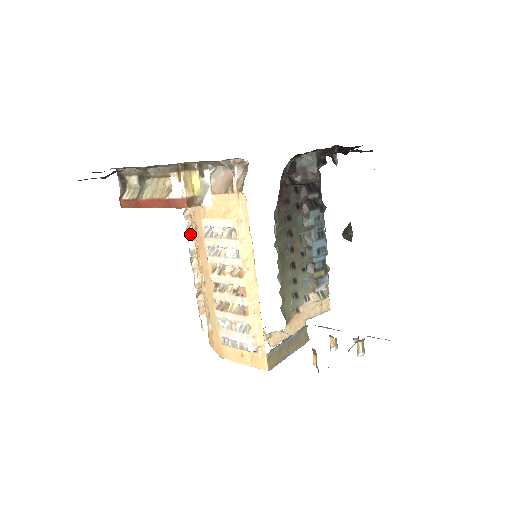
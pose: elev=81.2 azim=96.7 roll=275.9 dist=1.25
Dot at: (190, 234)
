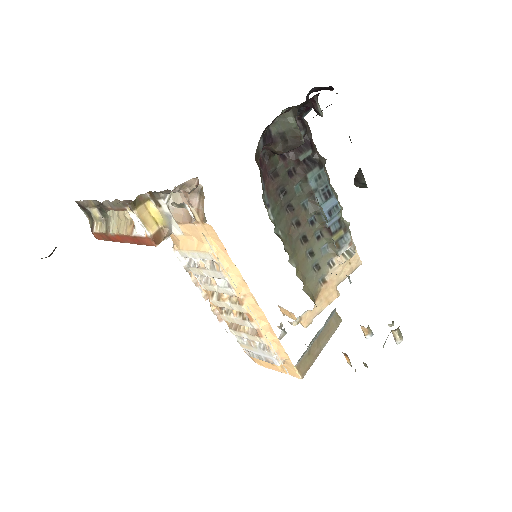
Dot at: (177, 252)
